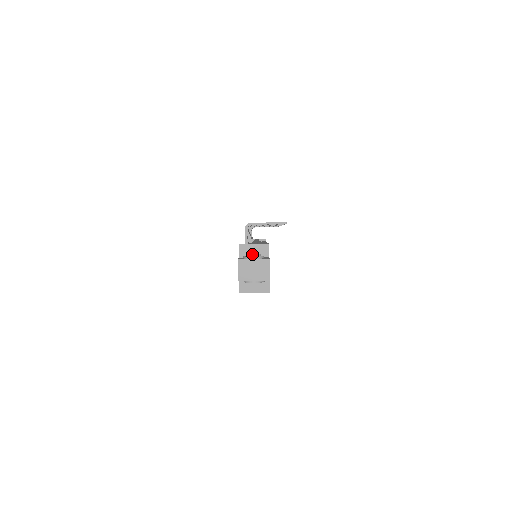
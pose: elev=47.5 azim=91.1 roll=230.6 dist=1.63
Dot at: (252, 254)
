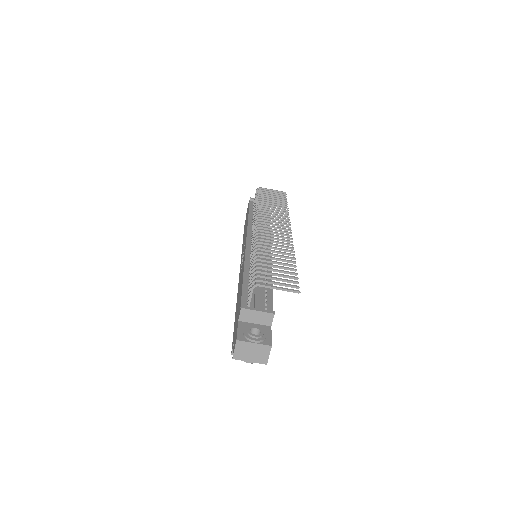
Dot at: (254, 335)
